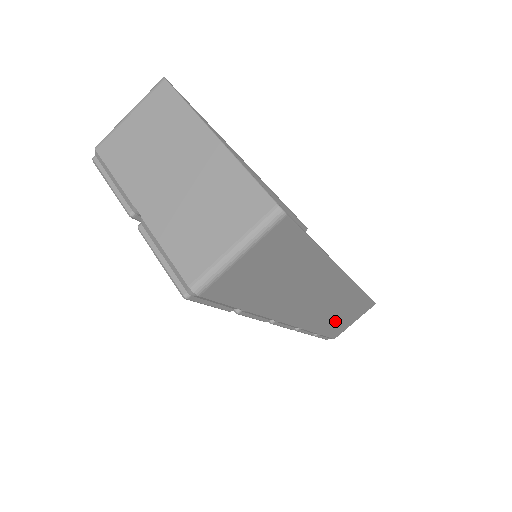
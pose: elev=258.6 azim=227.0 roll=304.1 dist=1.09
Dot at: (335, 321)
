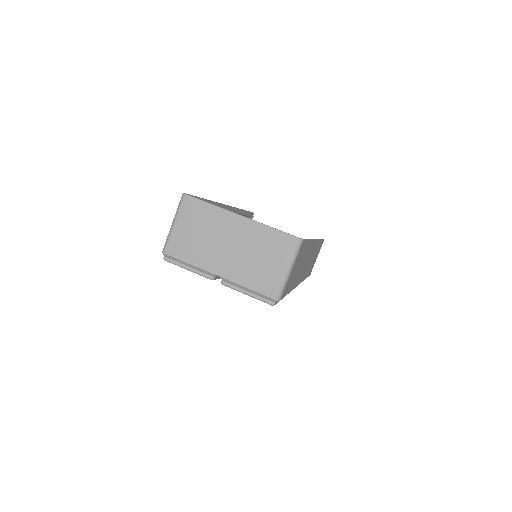
Dot at: occluded
